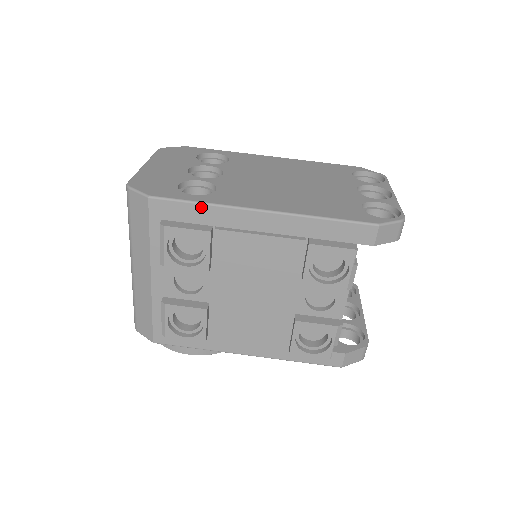
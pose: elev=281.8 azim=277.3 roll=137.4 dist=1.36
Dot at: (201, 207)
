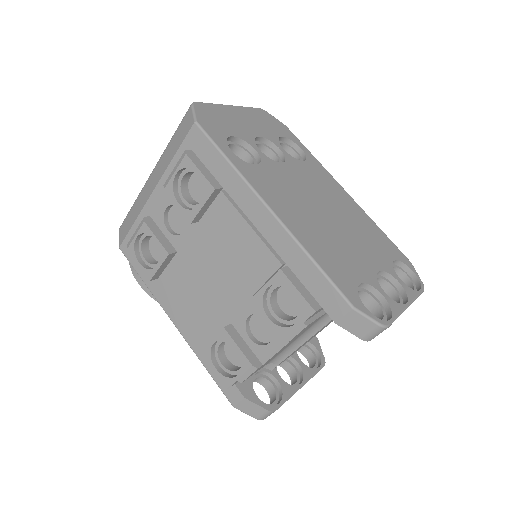
Dot at: (226, 163)
